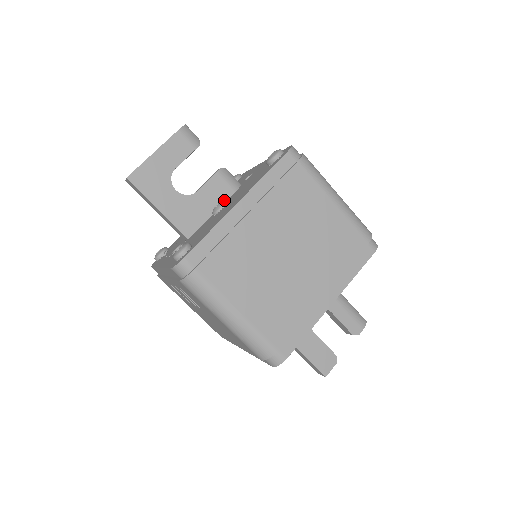
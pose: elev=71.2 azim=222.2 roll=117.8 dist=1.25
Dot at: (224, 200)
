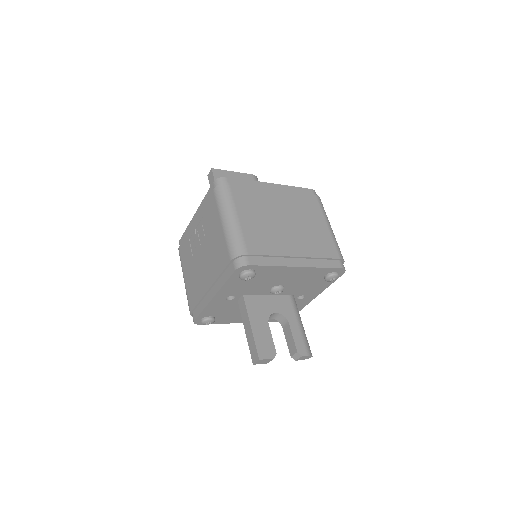
Dot at: occluded
